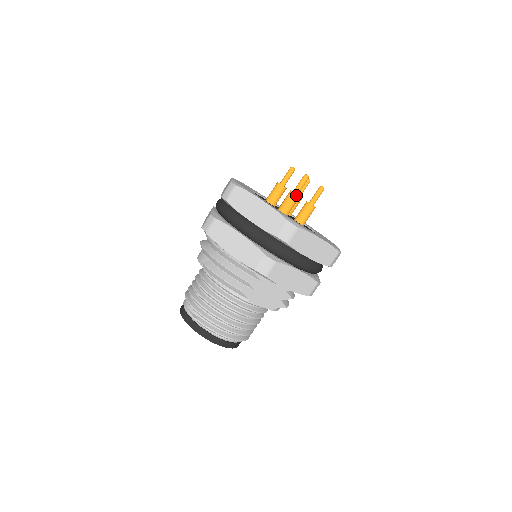
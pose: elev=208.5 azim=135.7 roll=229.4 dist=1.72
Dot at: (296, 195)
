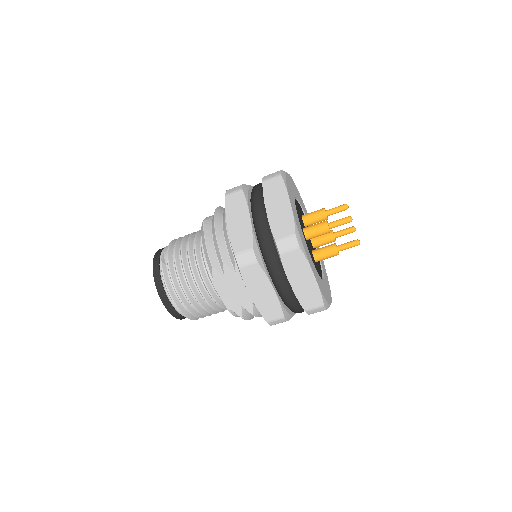
Dot at: (328, 227)
